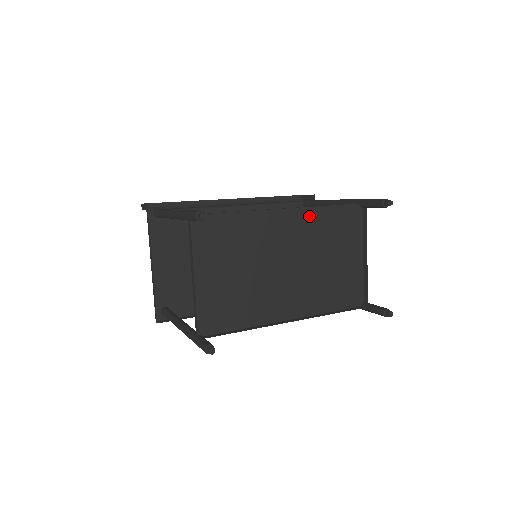
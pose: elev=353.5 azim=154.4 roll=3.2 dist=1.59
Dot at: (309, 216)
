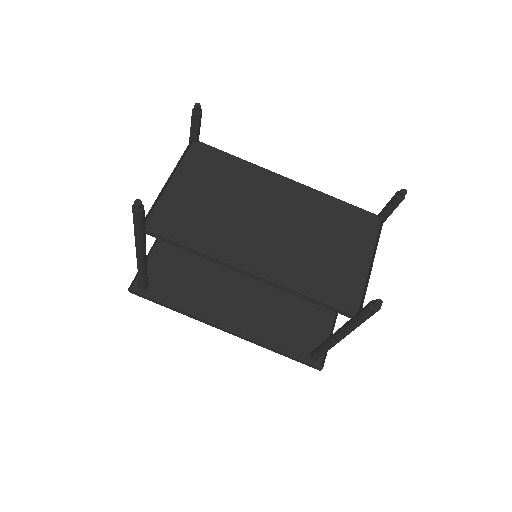
Dot at: (314, 197)
